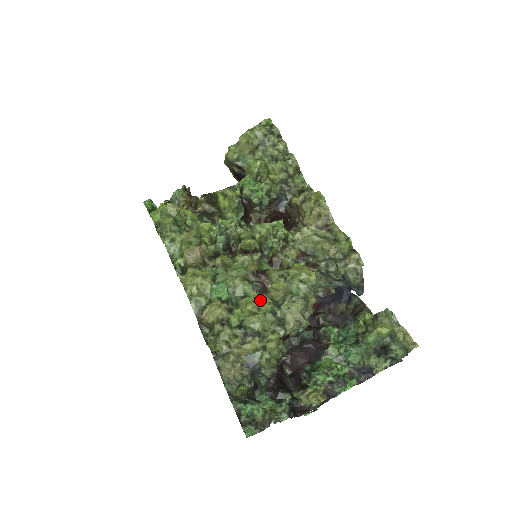
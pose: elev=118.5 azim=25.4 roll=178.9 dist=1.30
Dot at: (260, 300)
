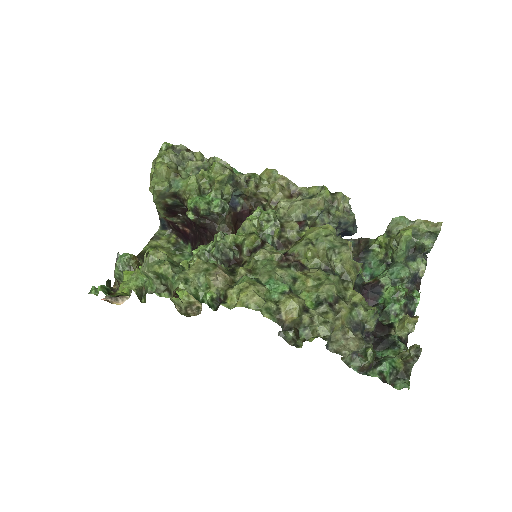
Dot at: (309, 274)
